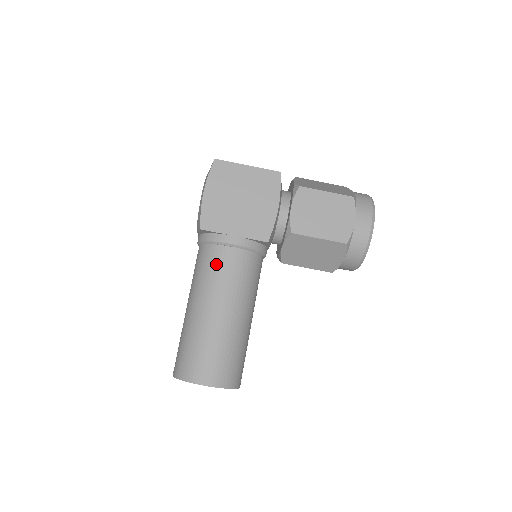
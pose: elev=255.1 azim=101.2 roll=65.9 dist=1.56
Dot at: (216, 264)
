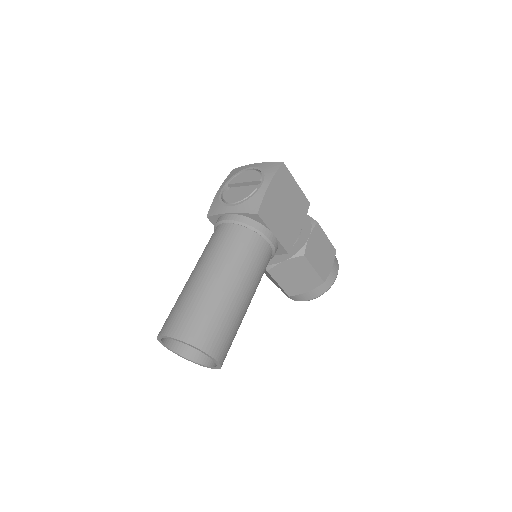
Dot at: (253, 251)
